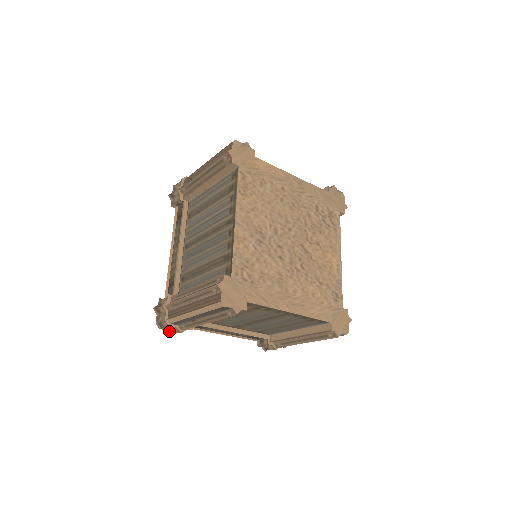
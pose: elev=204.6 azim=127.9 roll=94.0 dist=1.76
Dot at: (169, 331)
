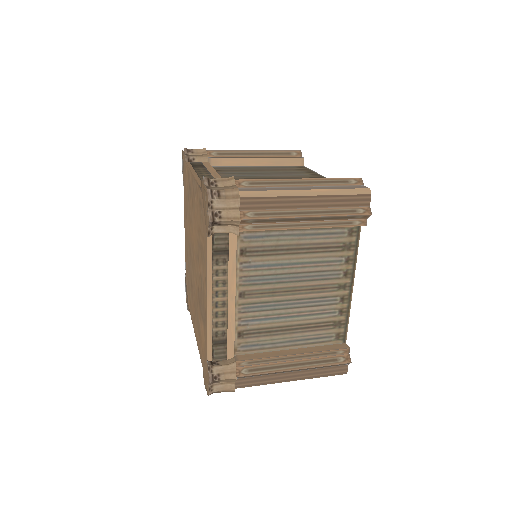
Dot at: (210, 213)
